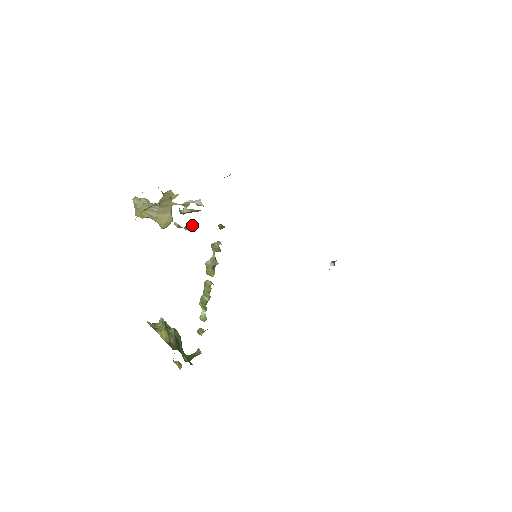
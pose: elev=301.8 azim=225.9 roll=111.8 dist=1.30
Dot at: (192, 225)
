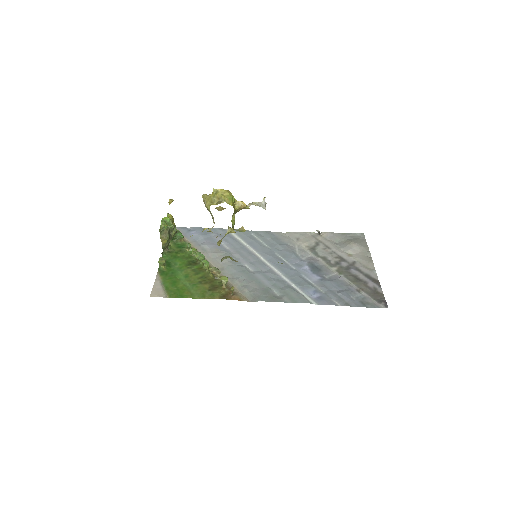
Dot at: (234, 232)
